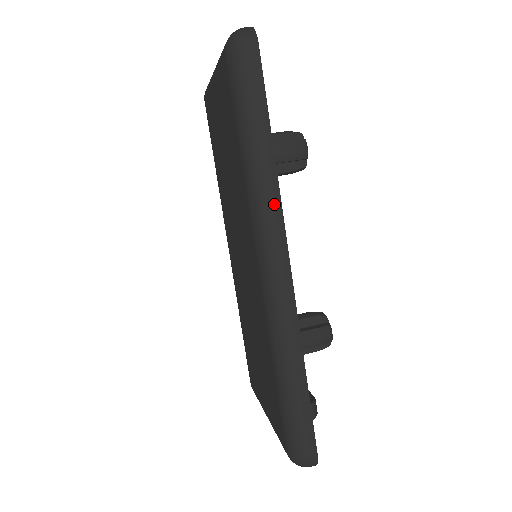
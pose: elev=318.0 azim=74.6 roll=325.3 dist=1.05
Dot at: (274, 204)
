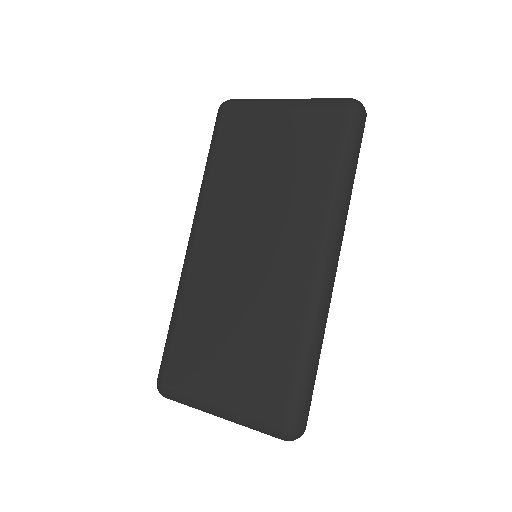
Dot at: (344, 222)
